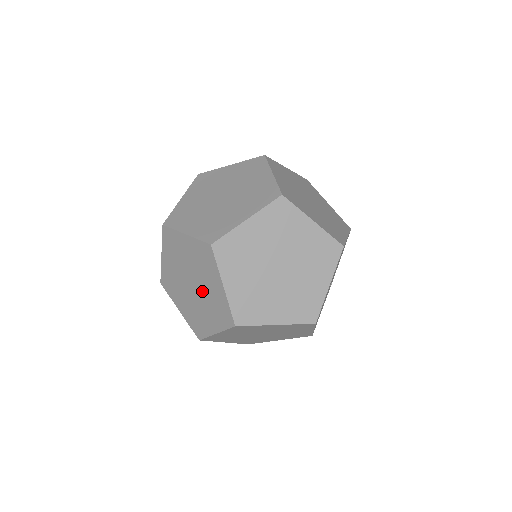
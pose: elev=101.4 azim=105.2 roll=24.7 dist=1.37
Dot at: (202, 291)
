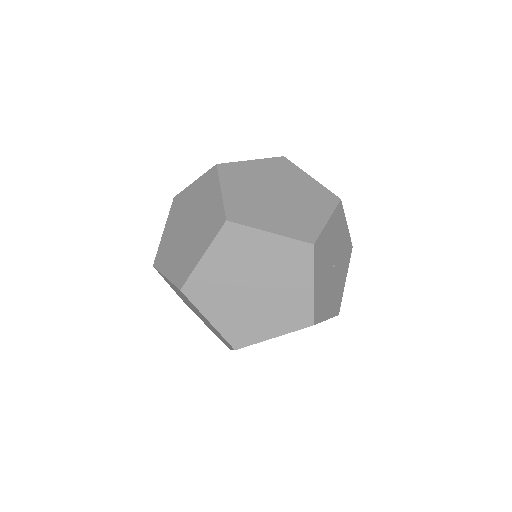
Dot at: (198, 221)
